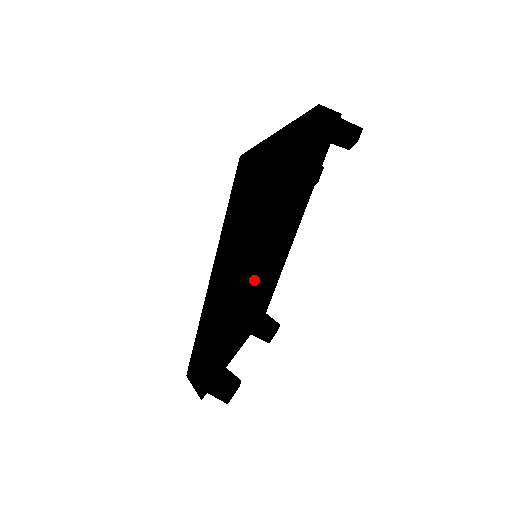
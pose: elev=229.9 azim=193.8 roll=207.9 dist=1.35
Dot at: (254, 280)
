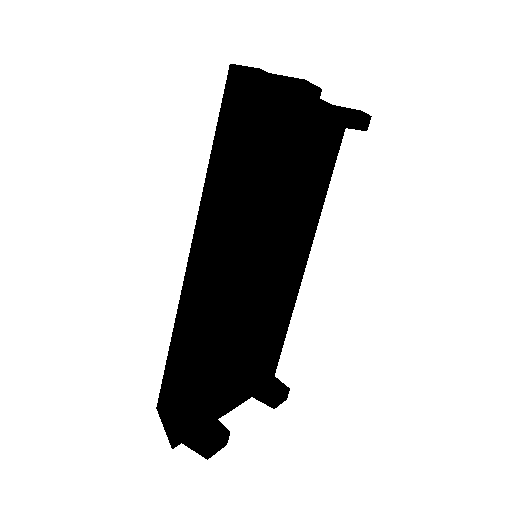
Dot at: (256, 305)
